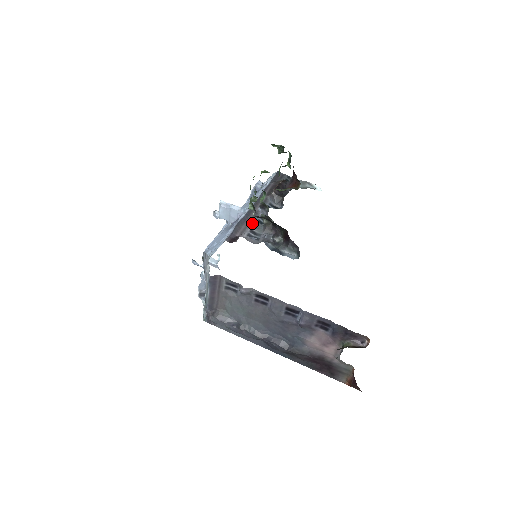
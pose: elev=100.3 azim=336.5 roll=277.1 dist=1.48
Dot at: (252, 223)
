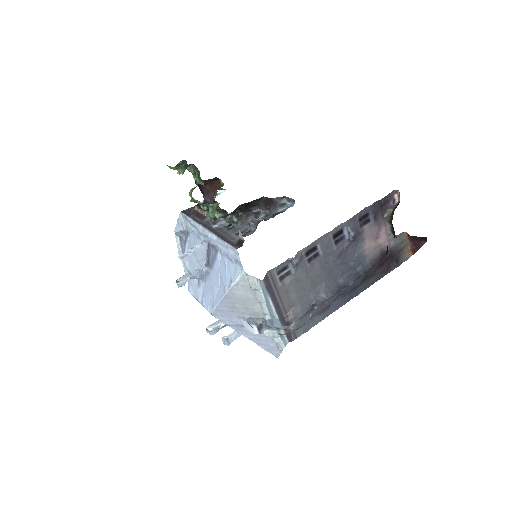
Dot at: (228, 232)
